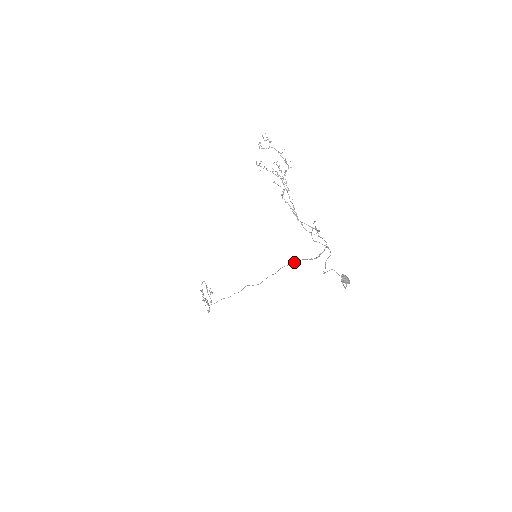
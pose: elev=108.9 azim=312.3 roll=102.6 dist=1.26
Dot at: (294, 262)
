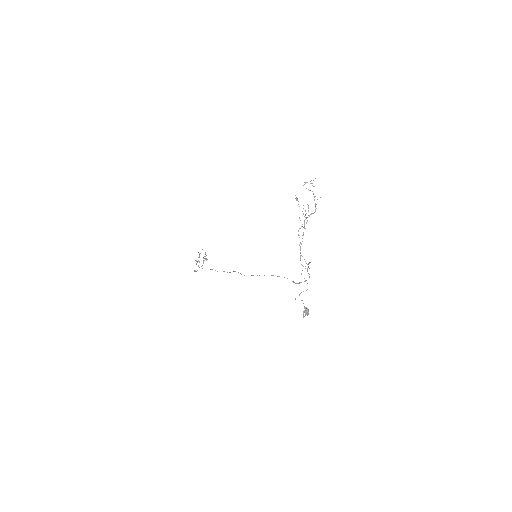
Dot at: occluded
